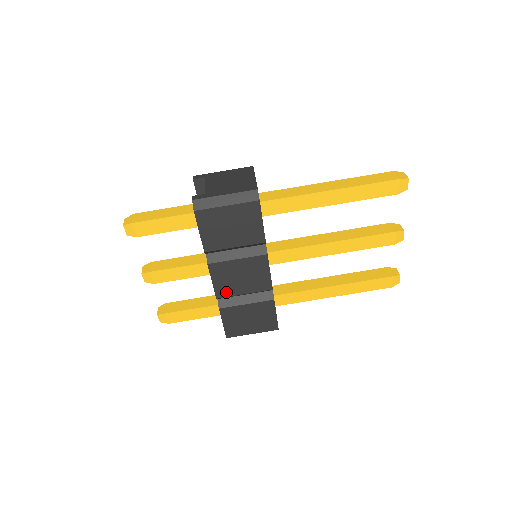
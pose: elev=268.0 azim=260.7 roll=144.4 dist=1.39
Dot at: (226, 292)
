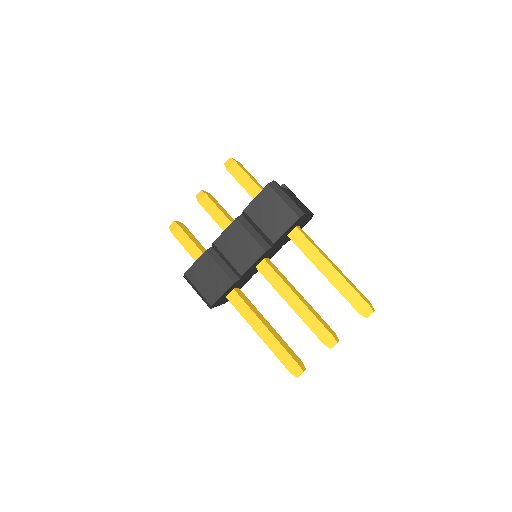
Dot at: (222, 246)
